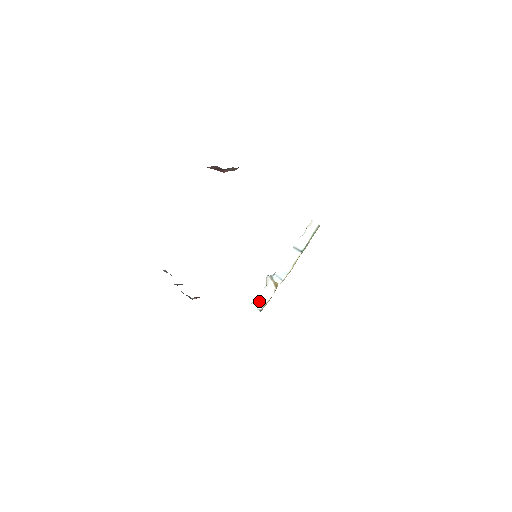
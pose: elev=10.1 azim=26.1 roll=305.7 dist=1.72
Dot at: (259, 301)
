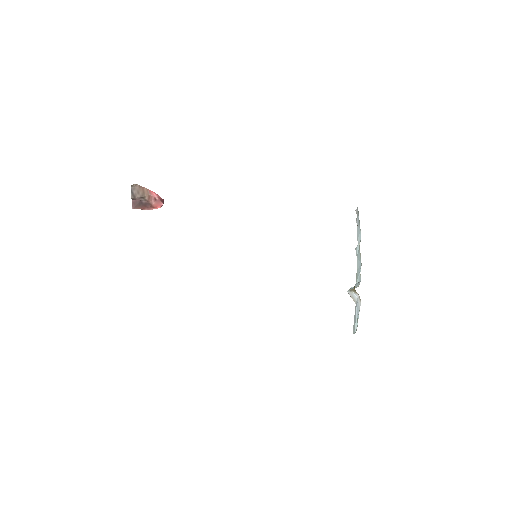
Dot at: (355, 323)
